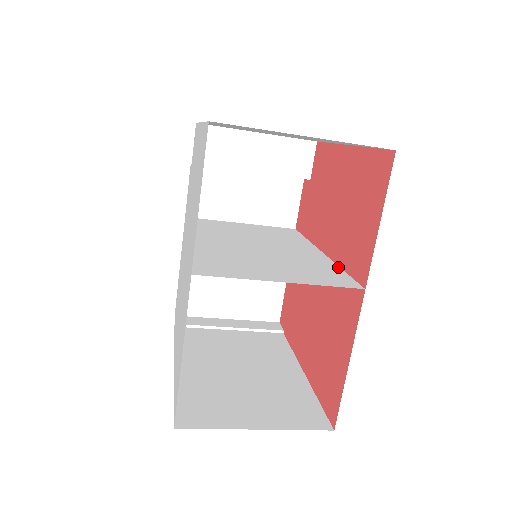
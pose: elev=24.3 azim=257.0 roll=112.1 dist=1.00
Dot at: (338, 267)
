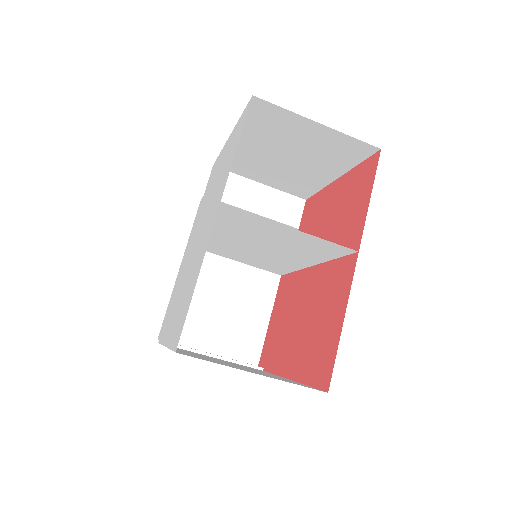
Dot at: (330, 259)
